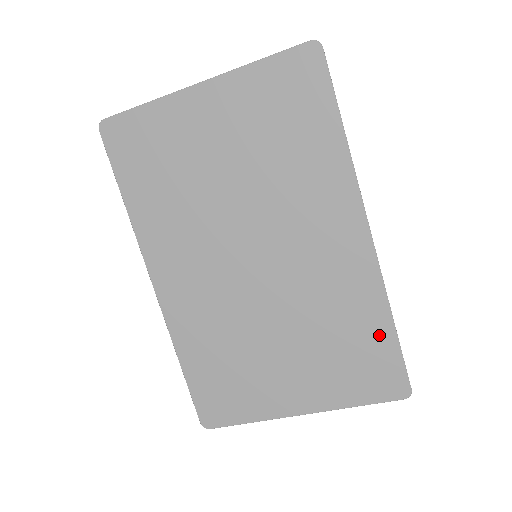
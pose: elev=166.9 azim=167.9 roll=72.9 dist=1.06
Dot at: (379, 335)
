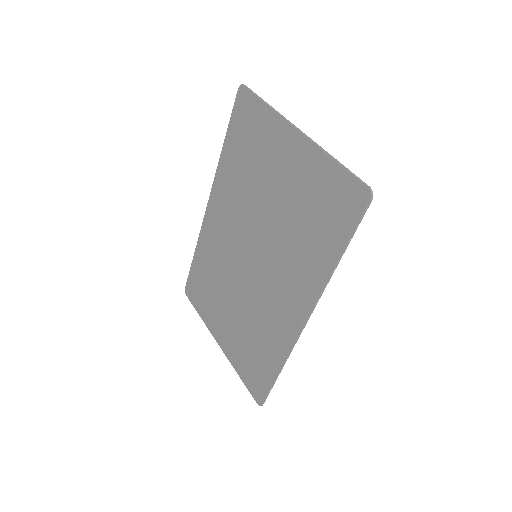
Dot at: (269, 367)
